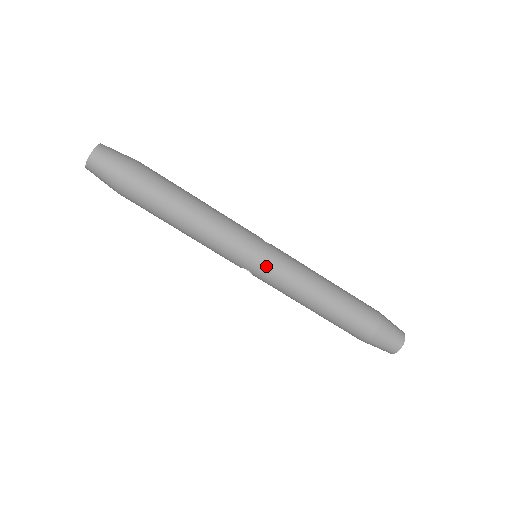
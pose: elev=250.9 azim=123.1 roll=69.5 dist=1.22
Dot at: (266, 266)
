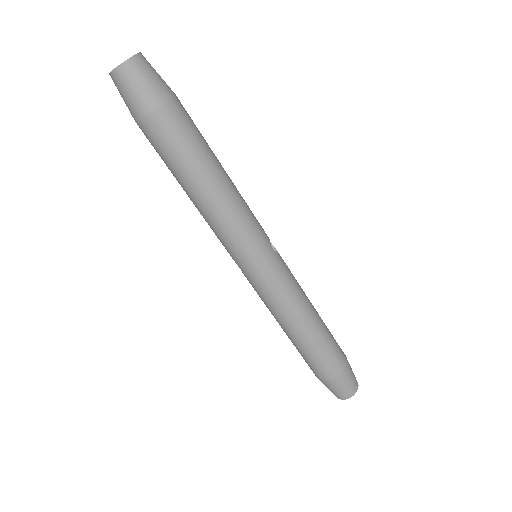
Dot at: (260, 276)
